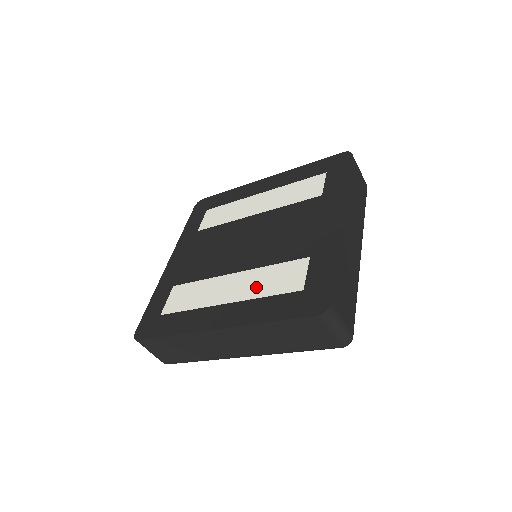
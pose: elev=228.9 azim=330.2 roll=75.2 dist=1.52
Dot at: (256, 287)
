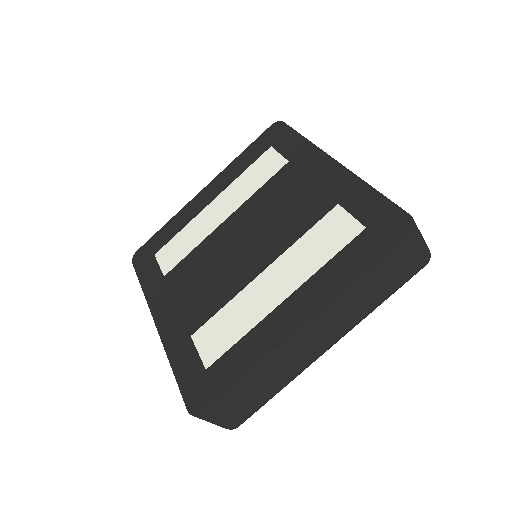
Dot at: (306, 263)
